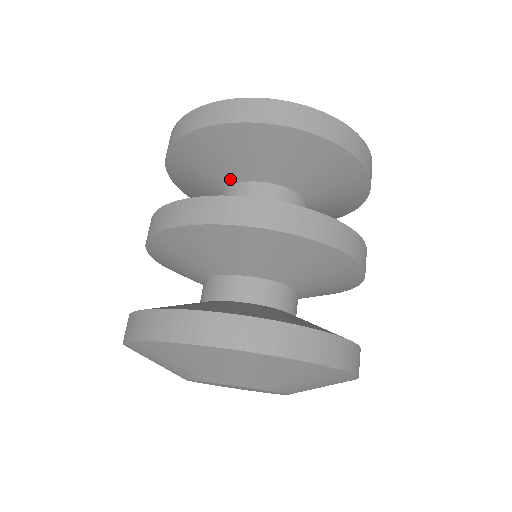
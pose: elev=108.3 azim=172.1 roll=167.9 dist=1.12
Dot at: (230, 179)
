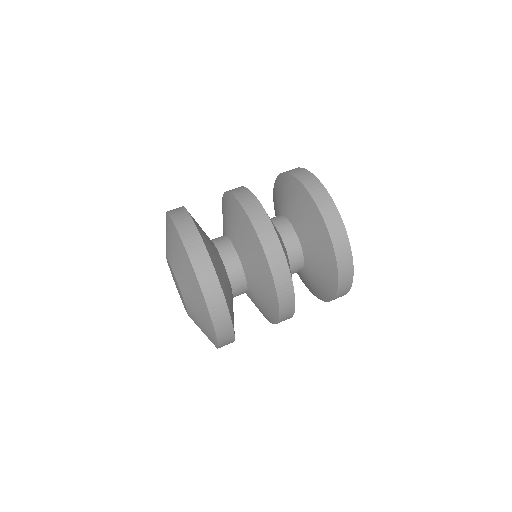
Dot at: occluded
